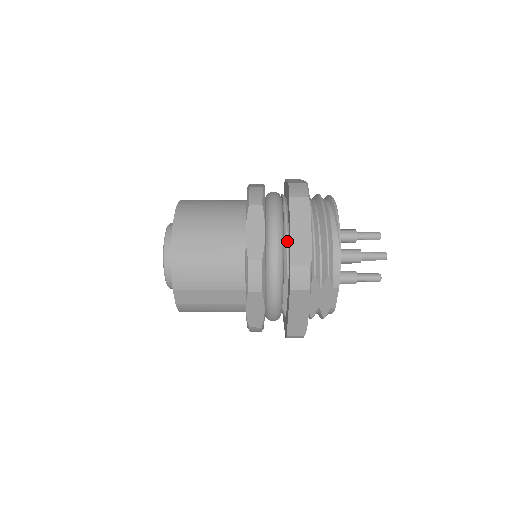
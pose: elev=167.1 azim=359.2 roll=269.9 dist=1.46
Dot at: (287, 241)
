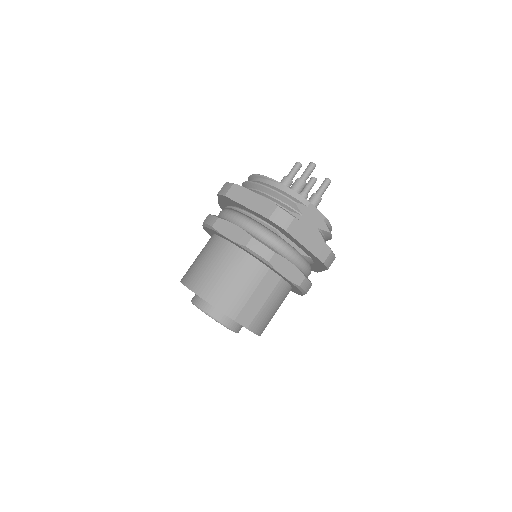
Dot at: (253, 216)
